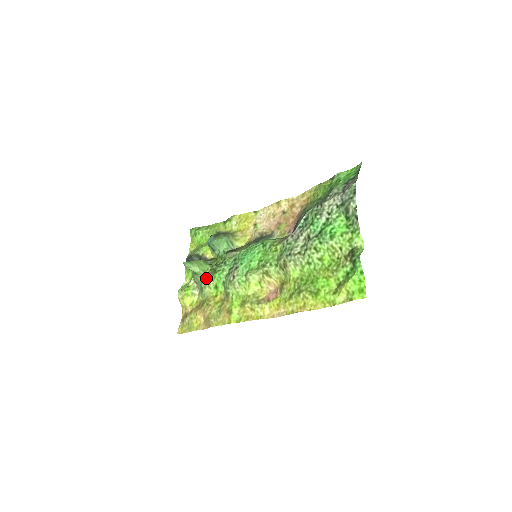
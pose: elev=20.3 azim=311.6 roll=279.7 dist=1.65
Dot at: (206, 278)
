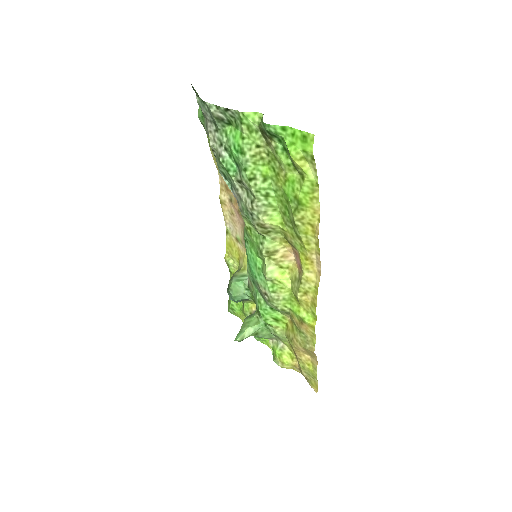
Dot at: (265, 325)
